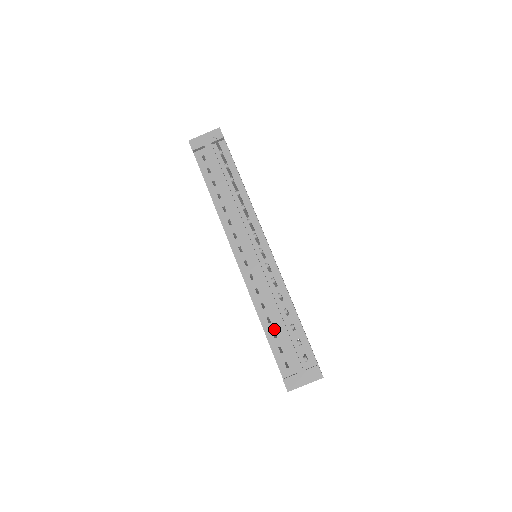
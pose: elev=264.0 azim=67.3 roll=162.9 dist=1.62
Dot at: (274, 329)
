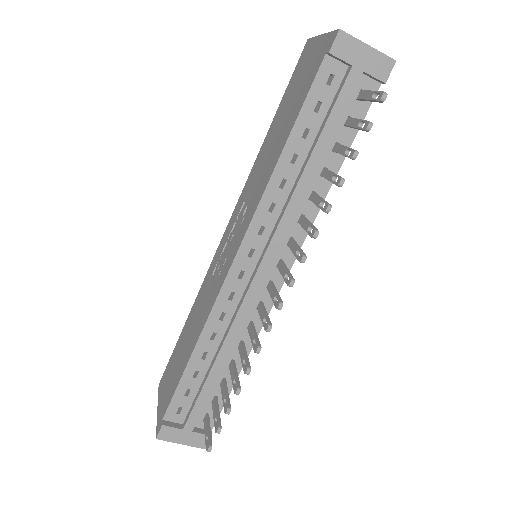
Dot at: (201, 369)
